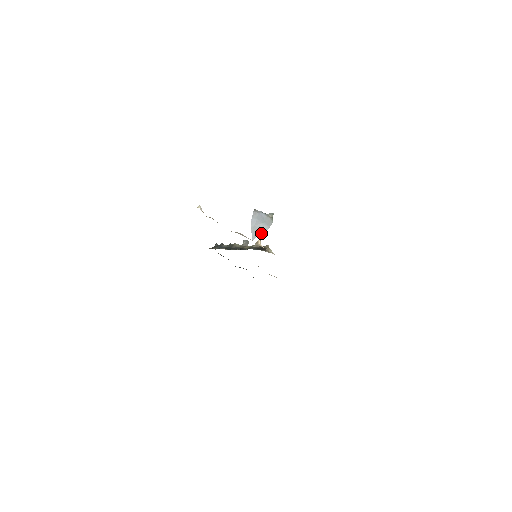
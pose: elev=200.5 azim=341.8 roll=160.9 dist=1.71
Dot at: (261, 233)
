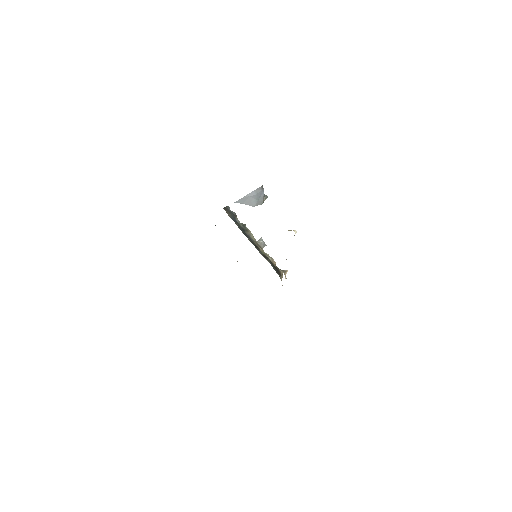
Dot at: (246, 204)
